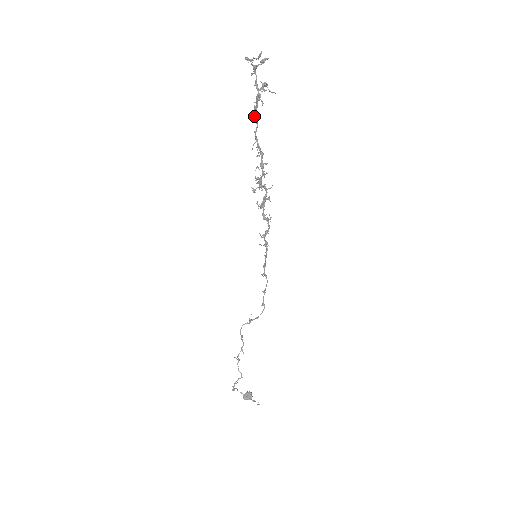
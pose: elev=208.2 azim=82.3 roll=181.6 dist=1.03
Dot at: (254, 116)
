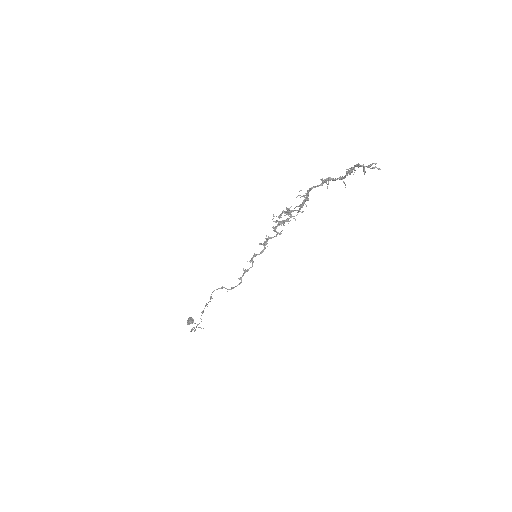
Dot at: (321, 179)
